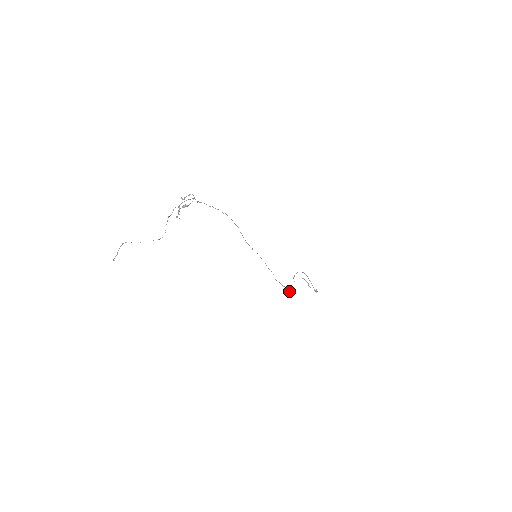
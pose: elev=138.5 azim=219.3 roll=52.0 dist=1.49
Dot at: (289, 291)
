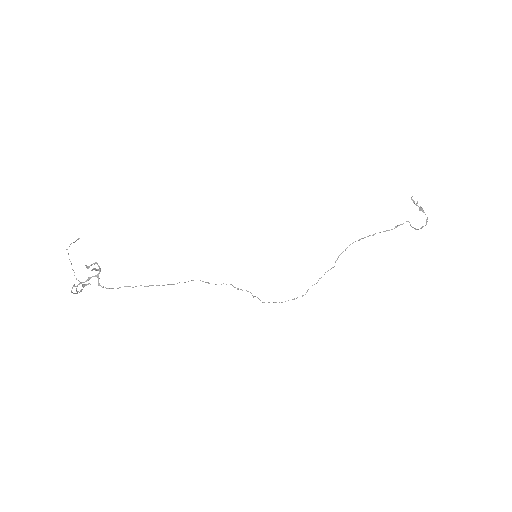
Dot at: occluded
